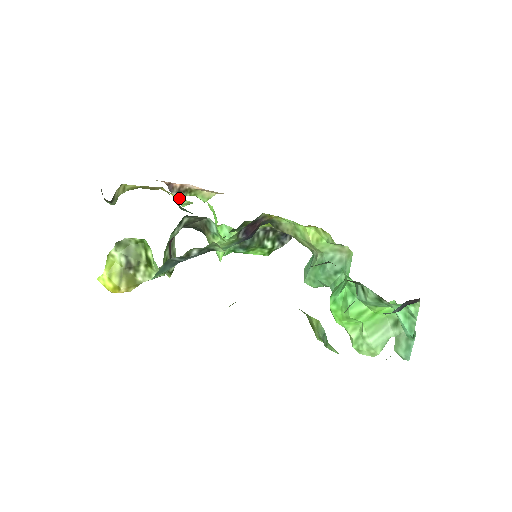
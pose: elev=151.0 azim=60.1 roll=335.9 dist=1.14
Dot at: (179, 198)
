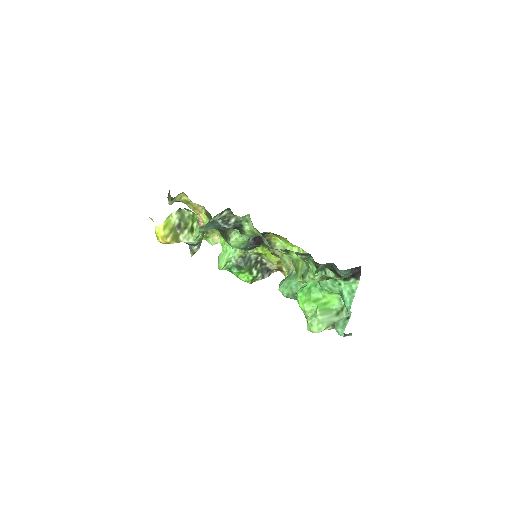
Dot at: occluded
